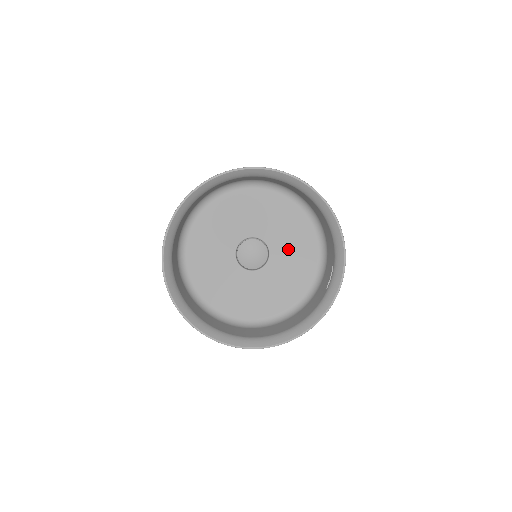
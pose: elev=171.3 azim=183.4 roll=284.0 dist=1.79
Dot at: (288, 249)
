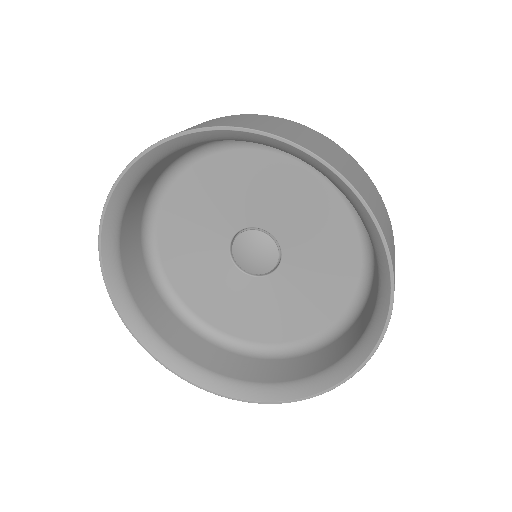
Dot at: (291, 214)
